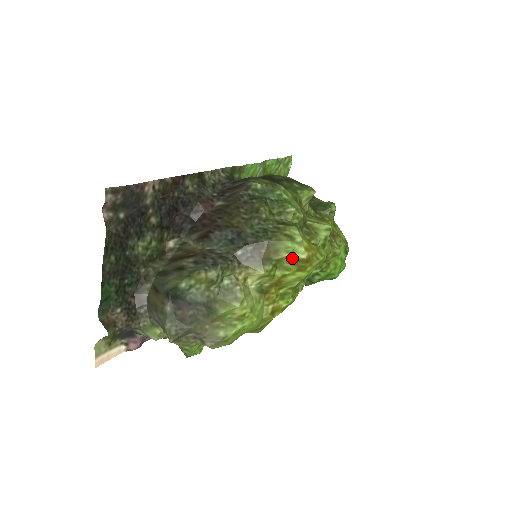
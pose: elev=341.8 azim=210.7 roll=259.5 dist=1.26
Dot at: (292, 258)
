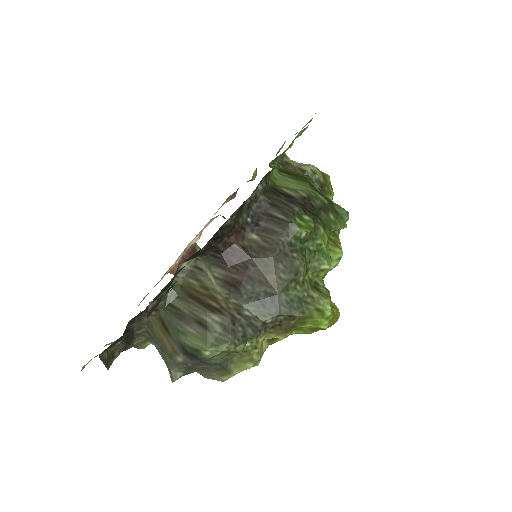
Dot at: (314, 327)
